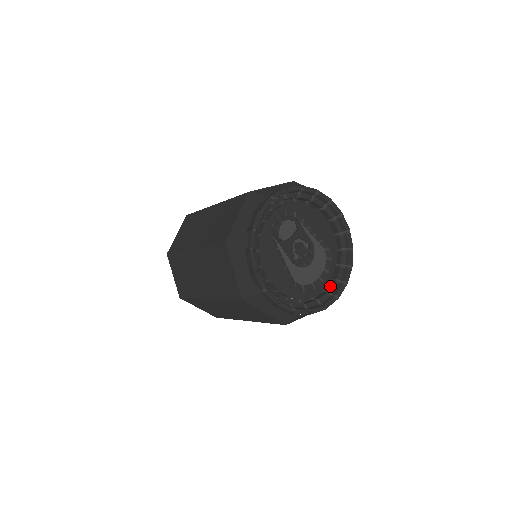
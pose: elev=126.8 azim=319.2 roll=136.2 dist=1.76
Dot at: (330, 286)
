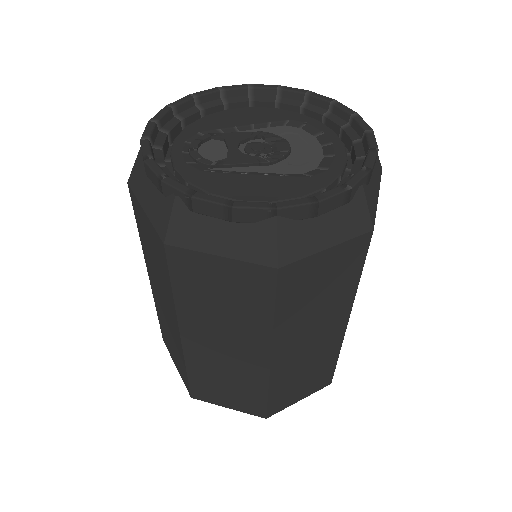
Dot at: (346, 139)
